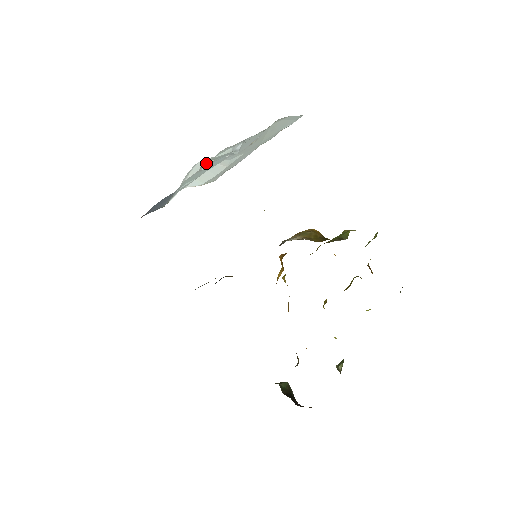
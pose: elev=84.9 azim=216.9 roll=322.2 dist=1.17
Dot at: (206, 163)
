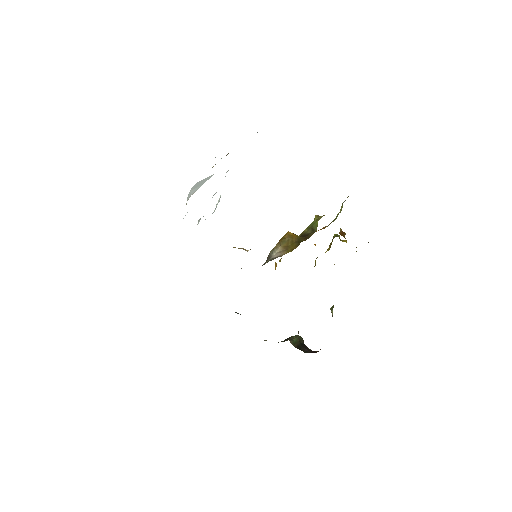
Dot at: (200, 218)
